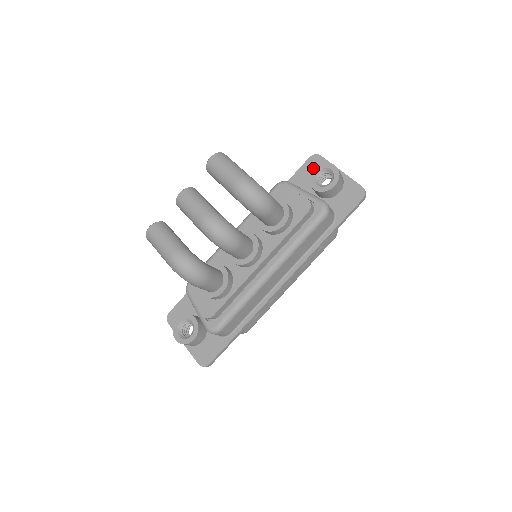
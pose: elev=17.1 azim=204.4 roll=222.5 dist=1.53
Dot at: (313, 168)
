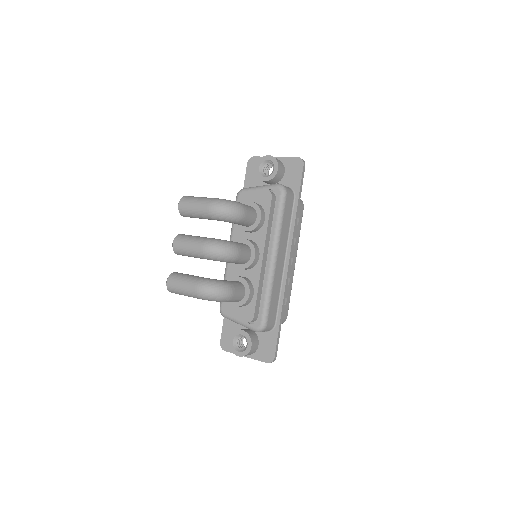
Dot at: occluded
